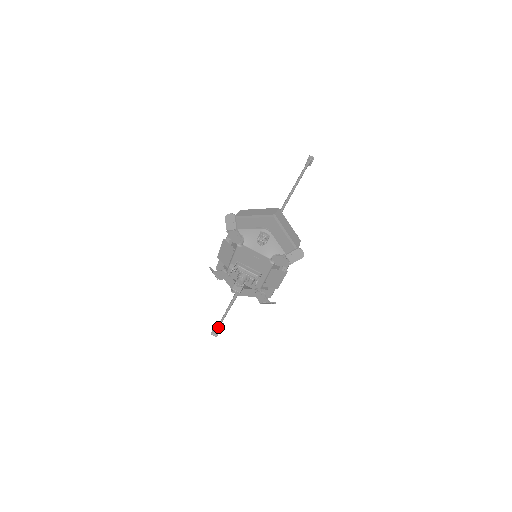
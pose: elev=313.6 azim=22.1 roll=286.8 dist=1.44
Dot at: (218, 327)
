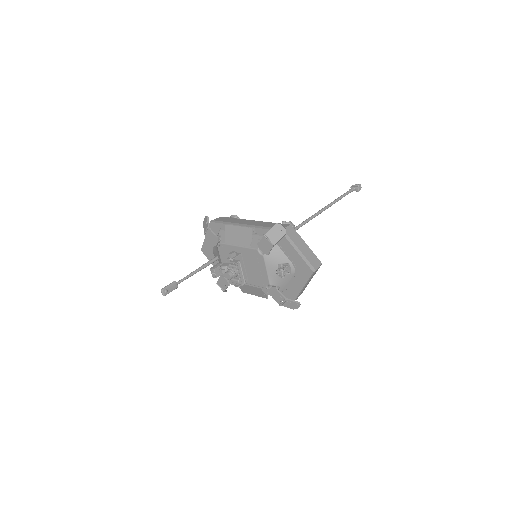
Dot at: (172, 288)
